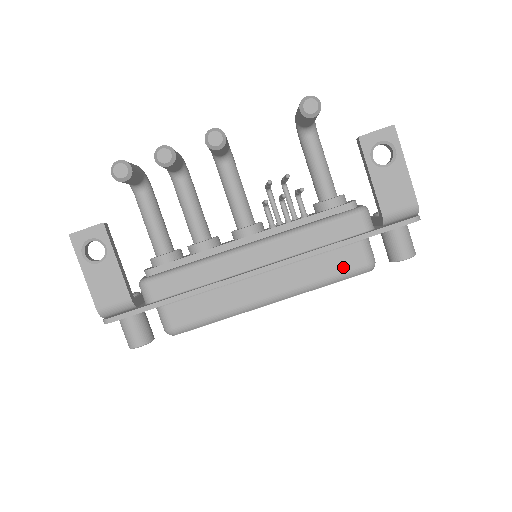
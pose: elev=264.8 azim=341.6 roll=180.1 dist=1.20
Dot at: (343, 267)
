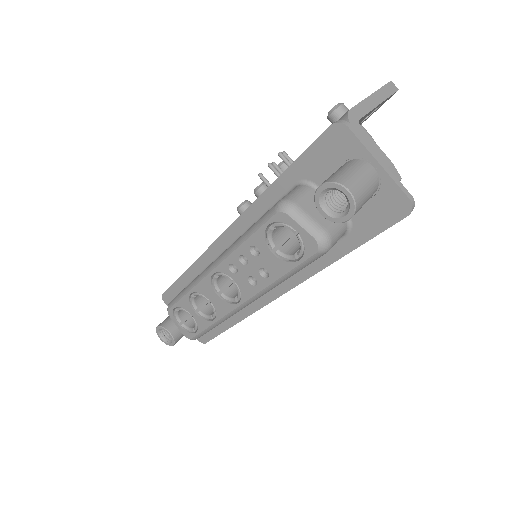
Dot at: occluded
